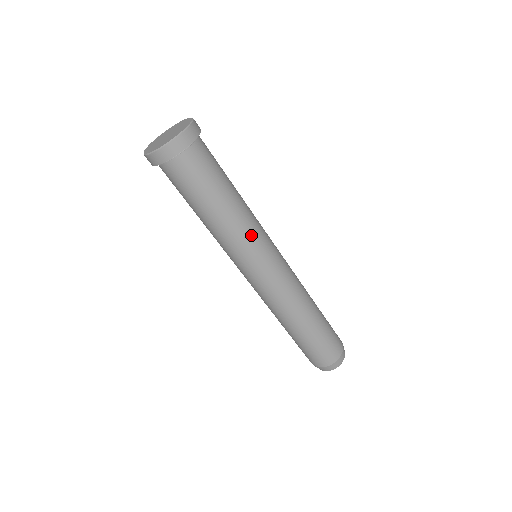
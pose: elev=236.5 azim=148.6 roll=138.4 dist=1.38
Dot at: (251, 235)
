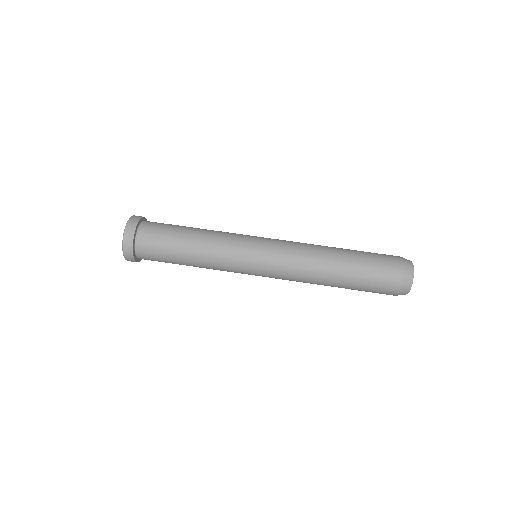
Dot at: (227, 247)
